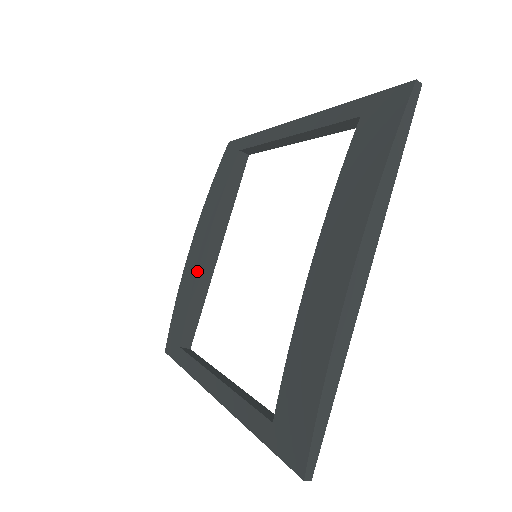
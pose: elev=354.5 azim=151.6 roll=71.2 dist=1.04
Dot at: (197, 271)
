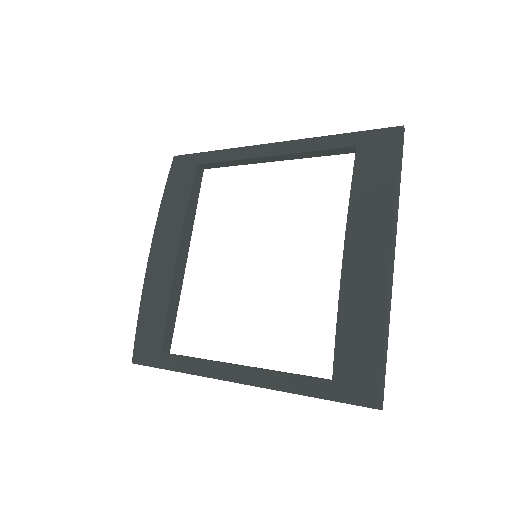
Dot at: (172, 277)
